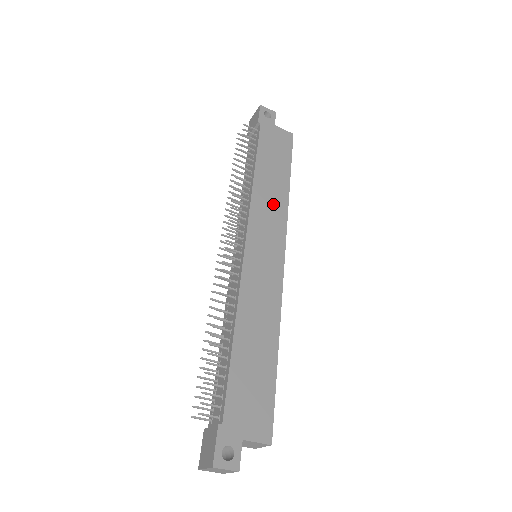
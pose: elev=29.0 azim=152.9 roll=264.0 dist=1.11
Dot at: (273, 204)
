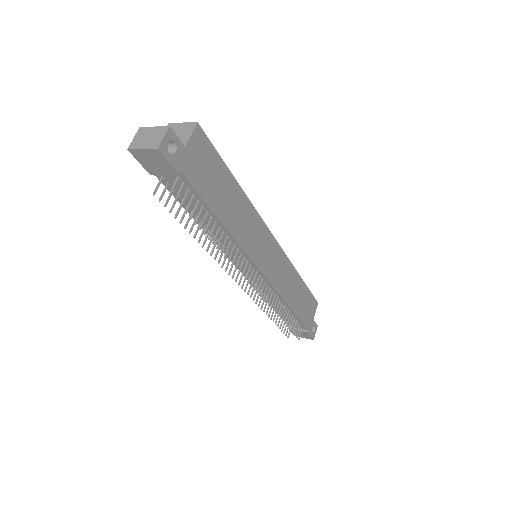
Dot at: (248, 222)
